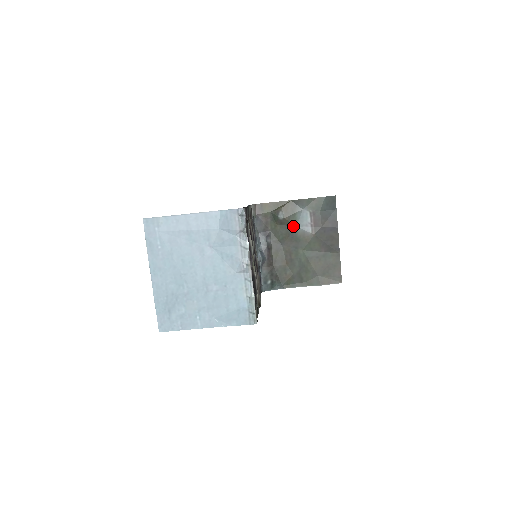
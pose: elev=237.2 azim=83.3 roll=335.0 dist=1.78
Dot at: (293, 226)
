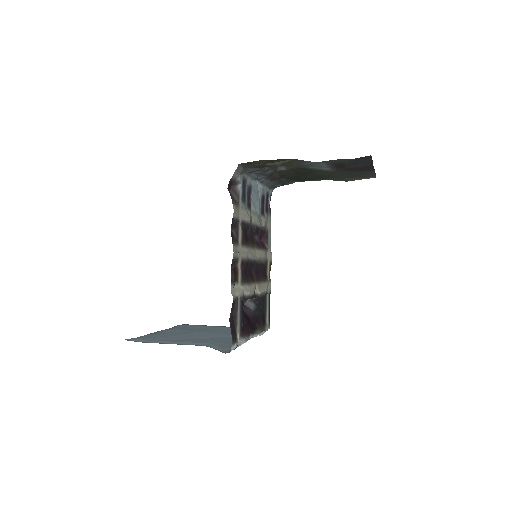
Dot at: (302, 167)
